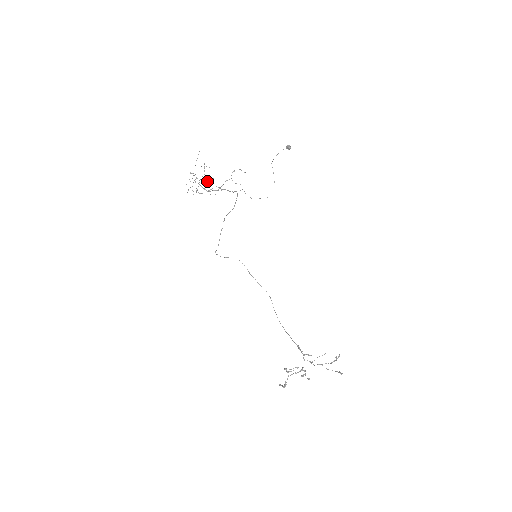
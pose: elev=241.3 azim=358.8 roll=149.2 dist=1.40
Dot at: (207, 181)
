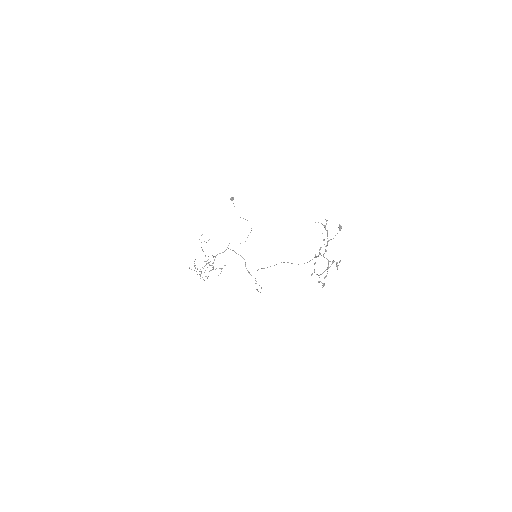
Dot at: occluded
